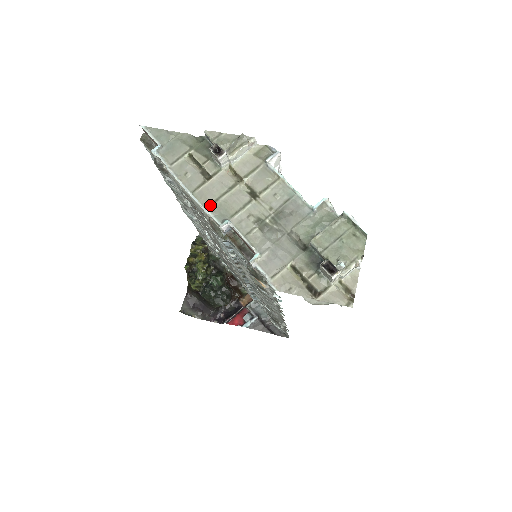
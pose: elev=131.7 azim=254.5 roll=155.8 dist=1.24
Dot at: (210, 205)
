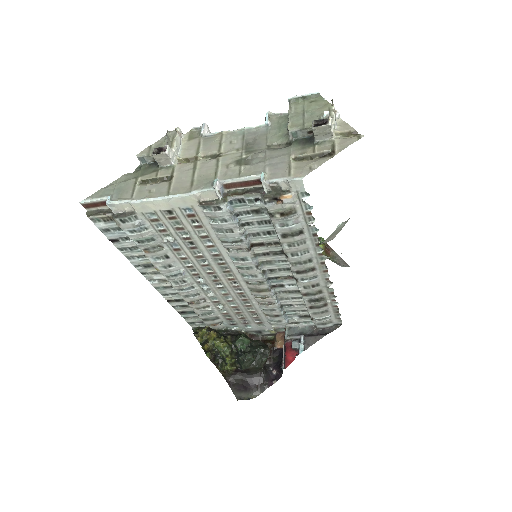
Dot at: (191, 188)
